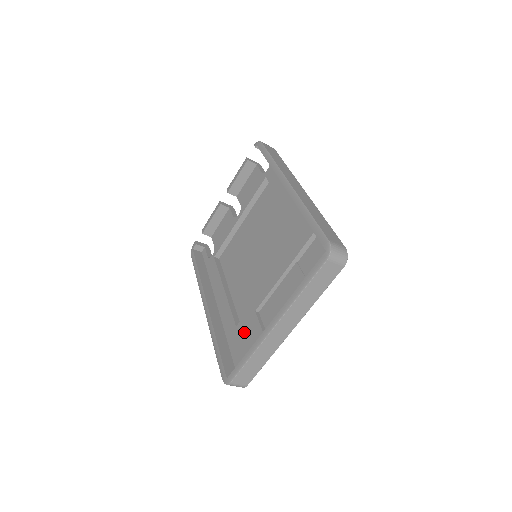
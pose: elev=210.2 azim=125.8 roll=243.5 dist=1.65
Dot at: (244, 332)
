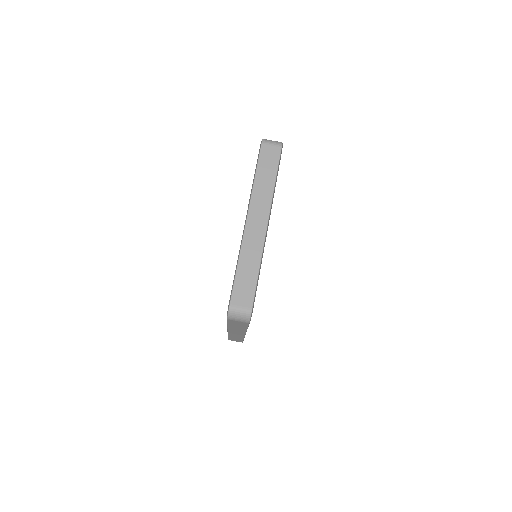
Dot at: occluded
